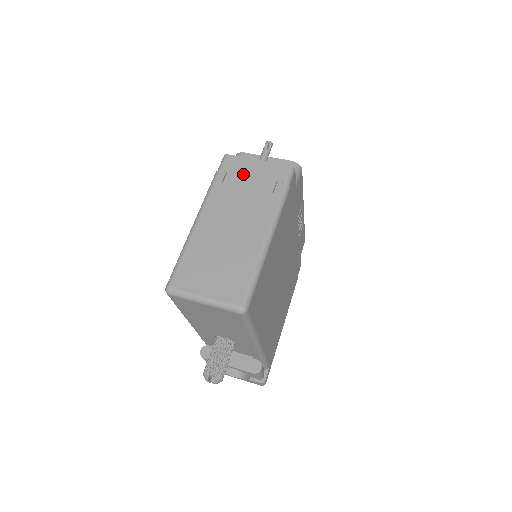
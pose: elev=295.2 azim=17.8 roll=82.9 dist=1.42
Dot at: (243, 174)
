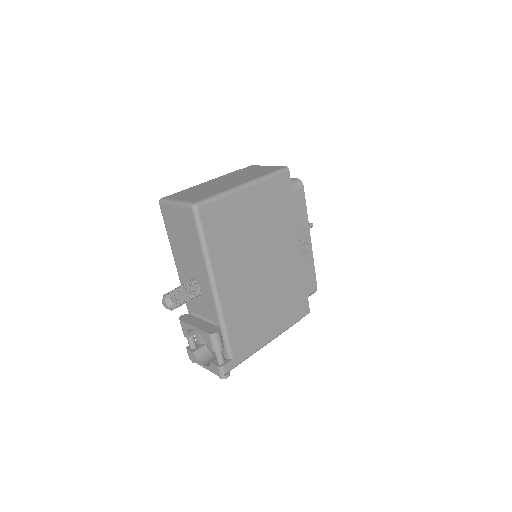
Dot at: (253, 169)
